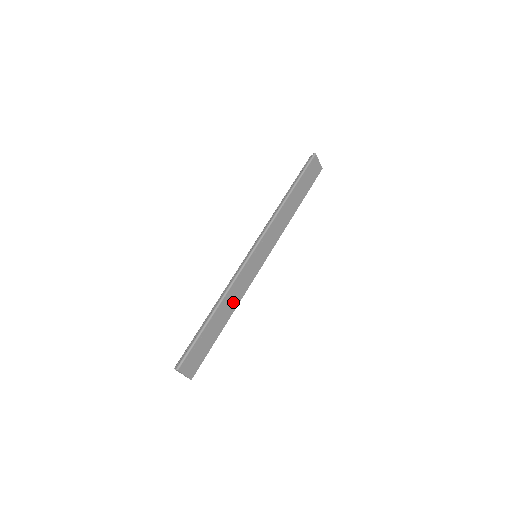
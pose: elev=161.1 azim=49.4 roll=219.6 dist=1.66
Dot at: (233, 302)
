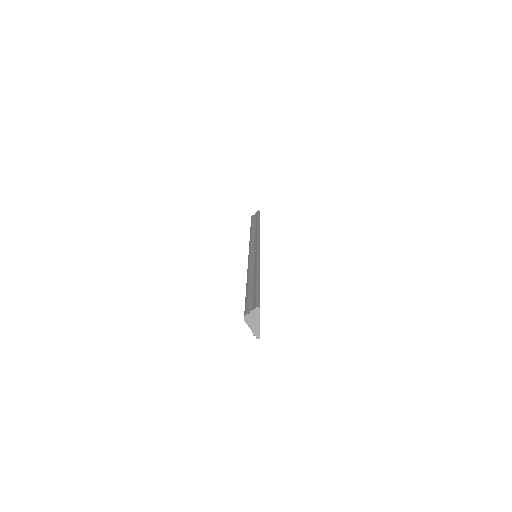
Dot at: occluded
